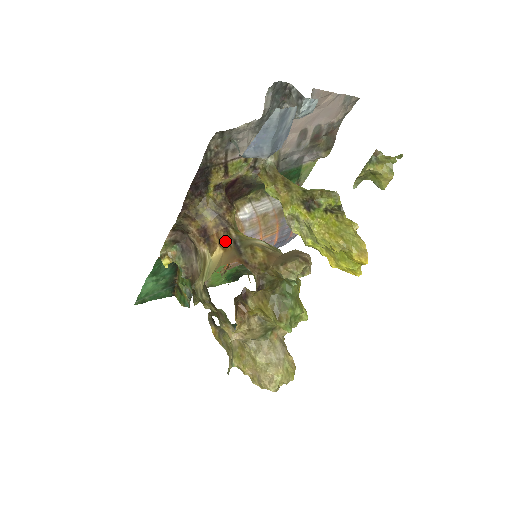
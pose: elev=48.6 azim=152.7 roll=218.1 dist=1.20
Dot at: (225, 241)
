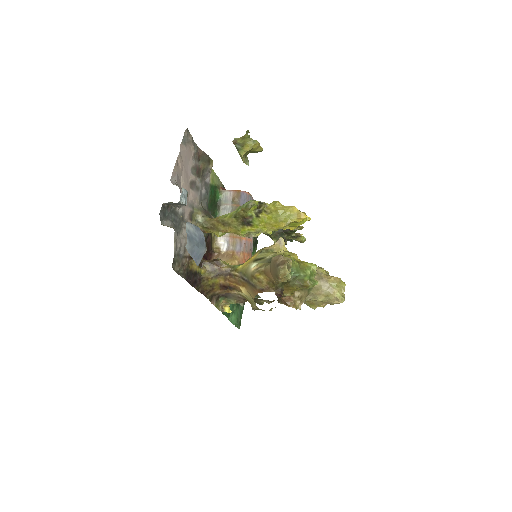
Dot at: (238, 281)
